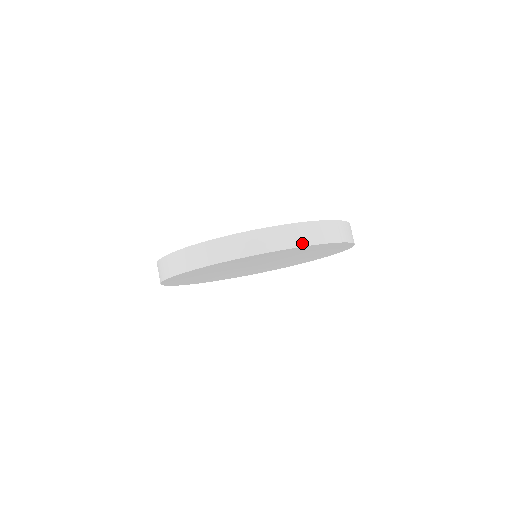
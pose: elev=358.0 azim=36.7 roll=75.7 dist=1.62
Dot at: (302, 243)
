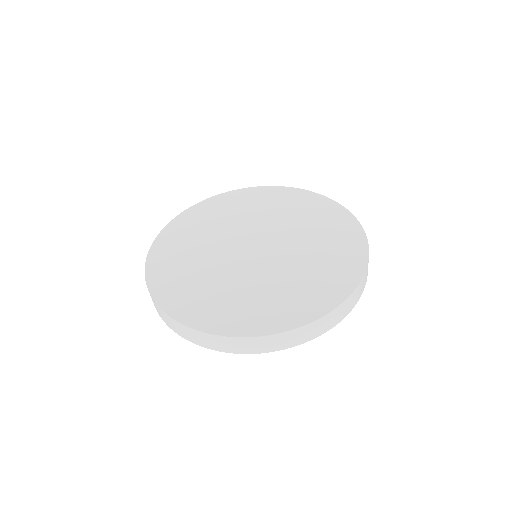
Dot at: (362, 292)
